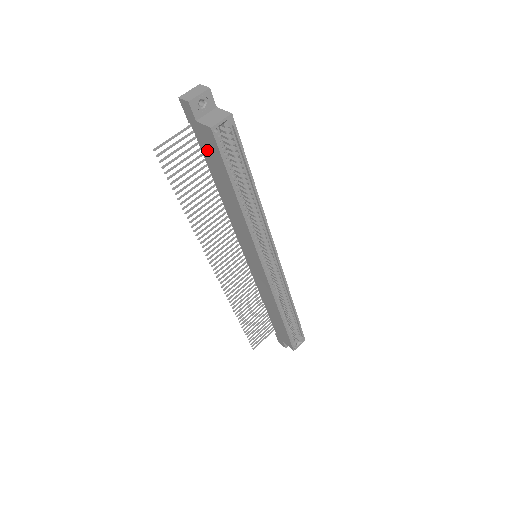
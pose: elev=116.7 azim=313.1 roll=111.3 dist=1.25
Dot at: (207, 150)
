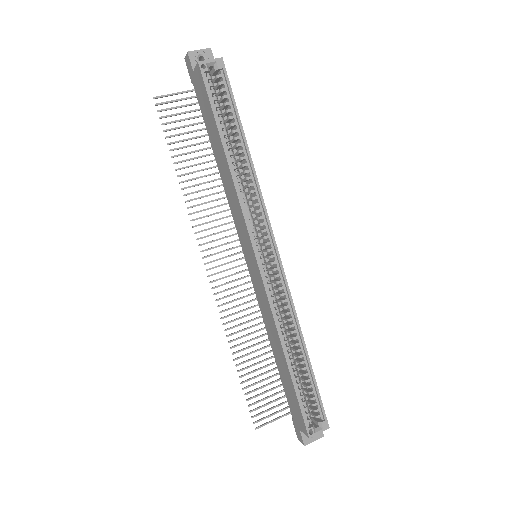
Dot at: (202, 104)
